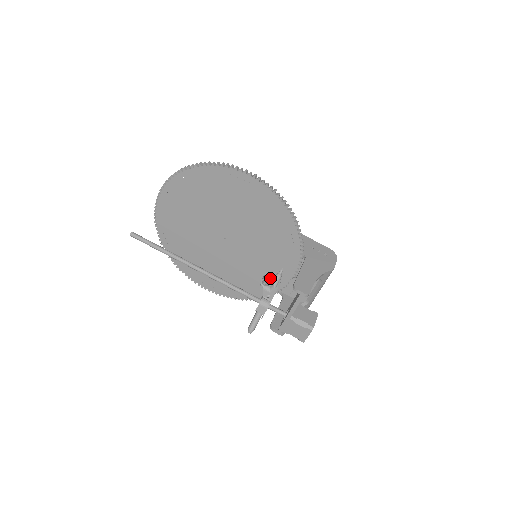
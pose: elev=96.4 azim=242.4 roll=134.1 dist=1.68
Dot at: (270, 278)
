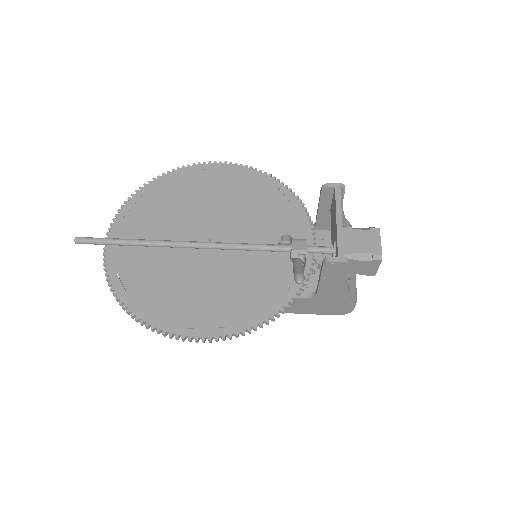
Dot at: (288, 236)
